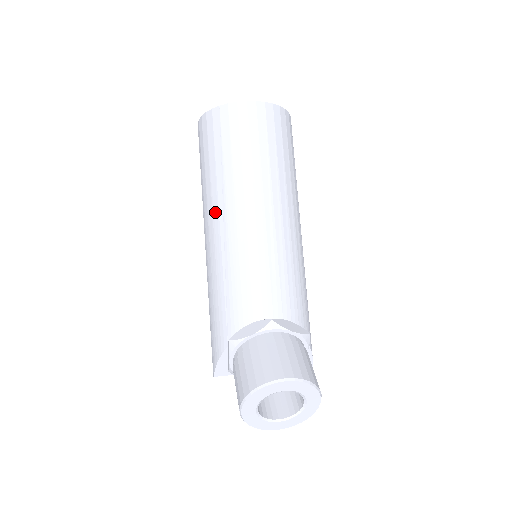
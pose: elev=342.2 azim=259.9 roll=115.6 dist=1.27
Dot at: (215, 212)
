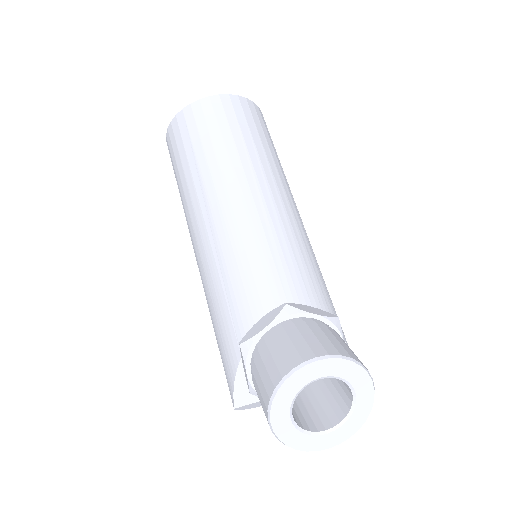
Dot at: (197, 212)
